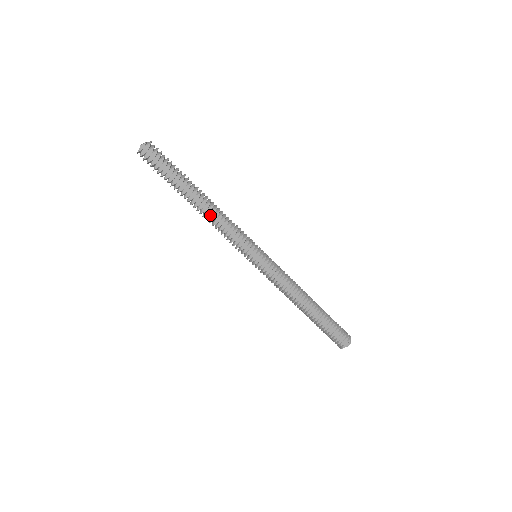
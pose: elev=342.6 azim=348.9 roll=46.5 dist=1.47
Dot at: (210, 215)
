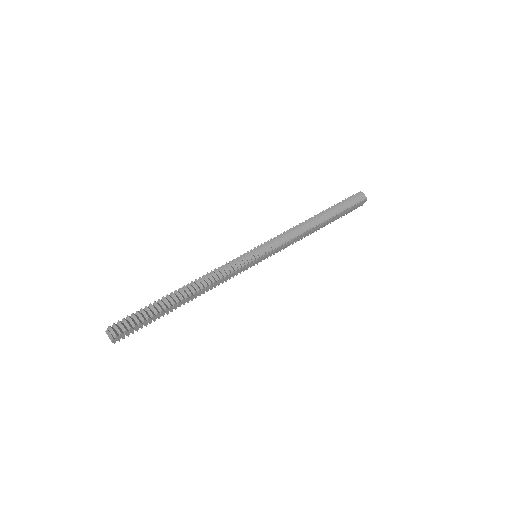
Dot at: (203, 292)
